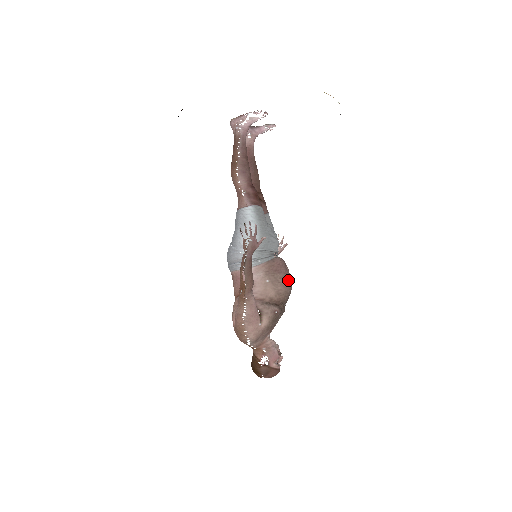
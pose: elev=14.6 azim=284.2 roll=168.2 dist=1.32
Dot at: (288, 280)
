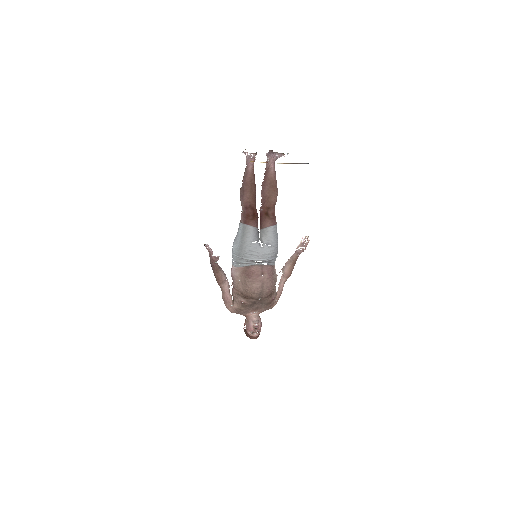
Dot at: (257, 285)
